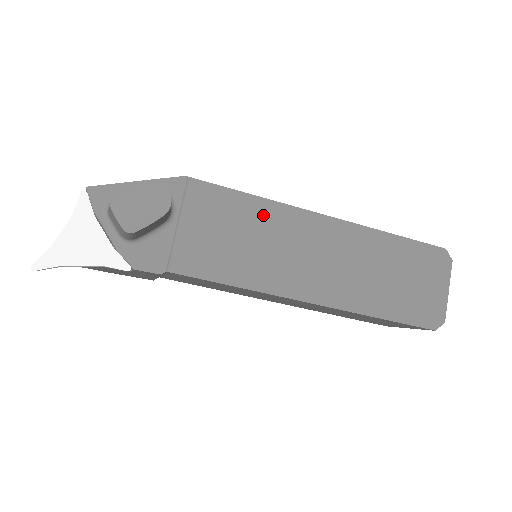
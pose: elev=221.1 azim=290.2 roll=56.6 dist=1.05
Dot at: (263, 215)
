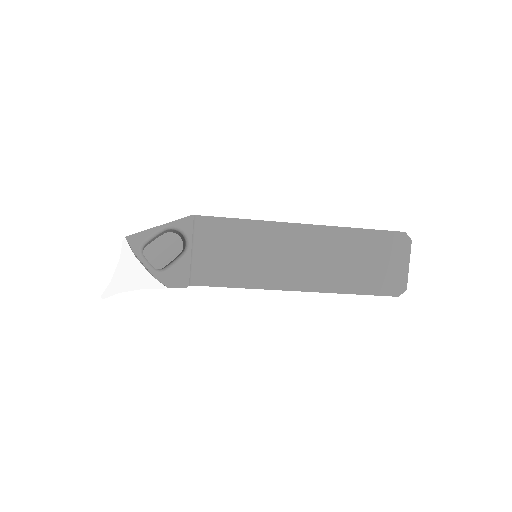
Dot at: (253, 233)
